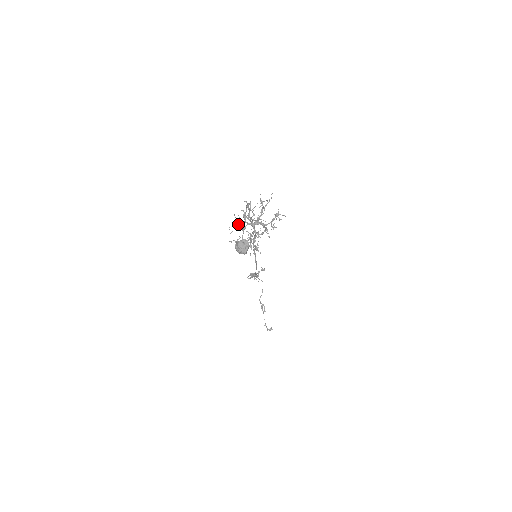
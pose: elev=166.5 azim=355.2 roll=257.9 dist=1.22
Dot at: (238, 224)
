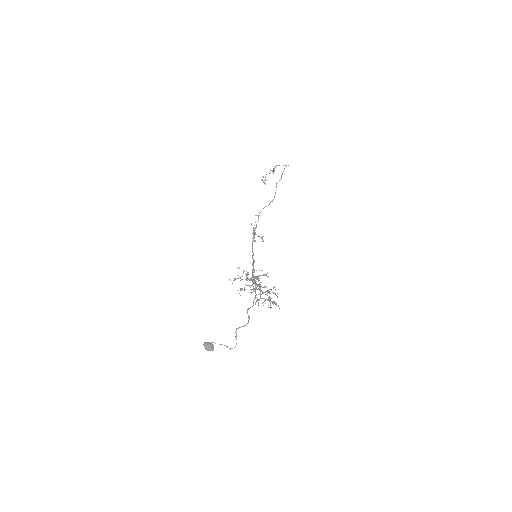
Dot at: (248, 273)
